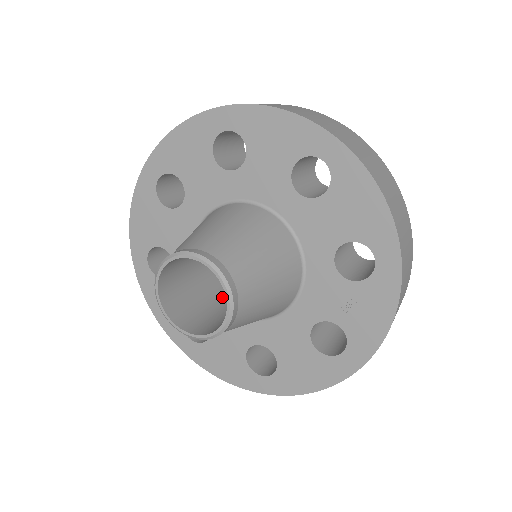
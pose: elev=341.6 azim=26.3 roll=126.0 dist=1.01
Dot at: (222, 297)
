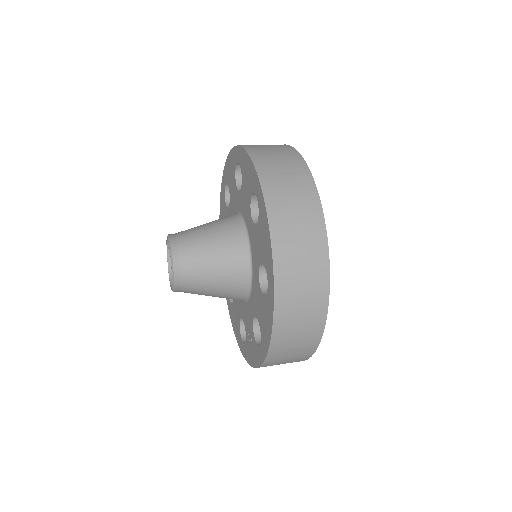
Dot at: occluded
